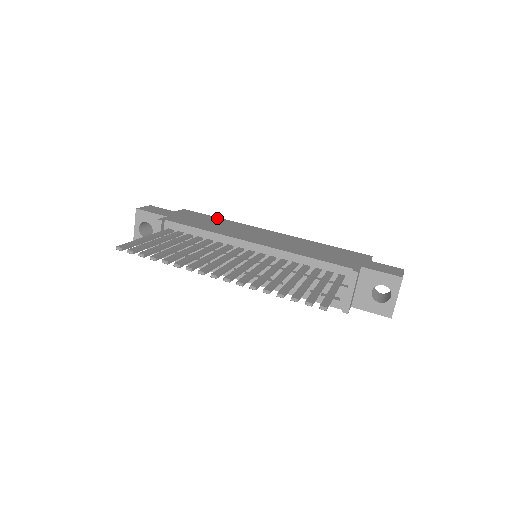
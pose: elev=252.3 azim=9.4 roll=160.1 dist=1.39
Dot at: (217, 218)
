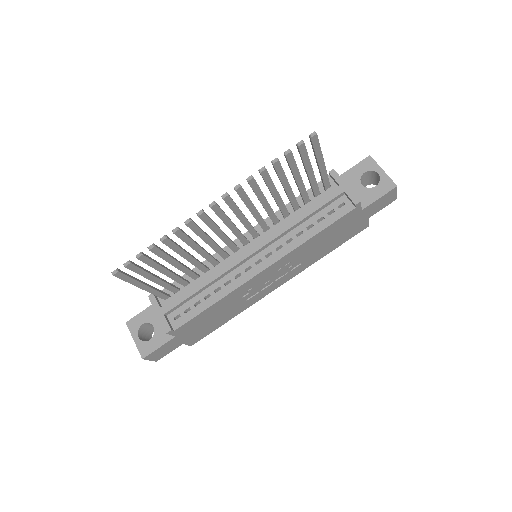
Dot at: occluded
